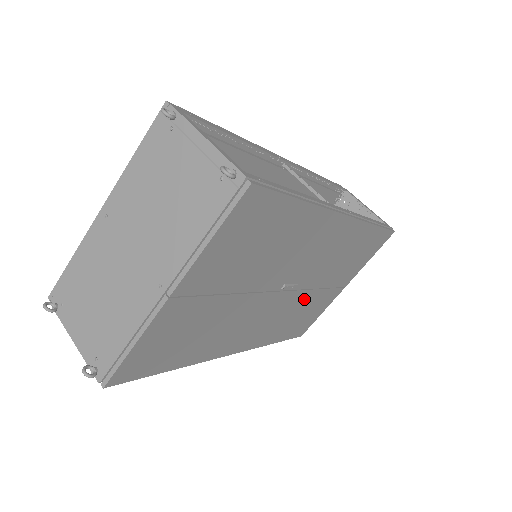
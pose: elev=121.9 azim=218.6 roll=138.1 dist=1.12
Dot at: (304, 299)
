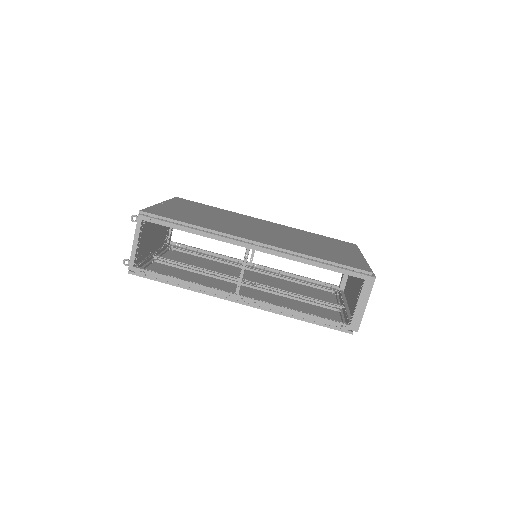
Dot at: occluded
